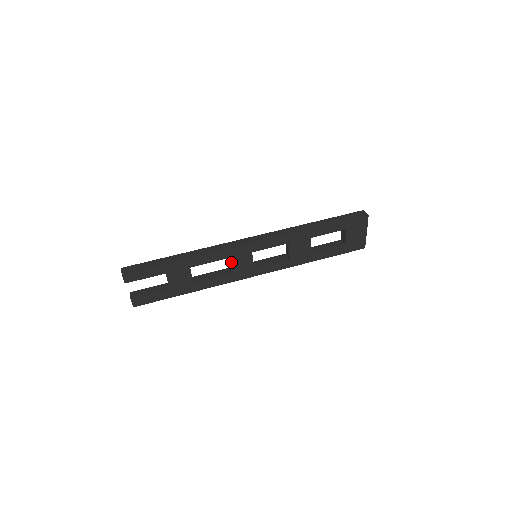
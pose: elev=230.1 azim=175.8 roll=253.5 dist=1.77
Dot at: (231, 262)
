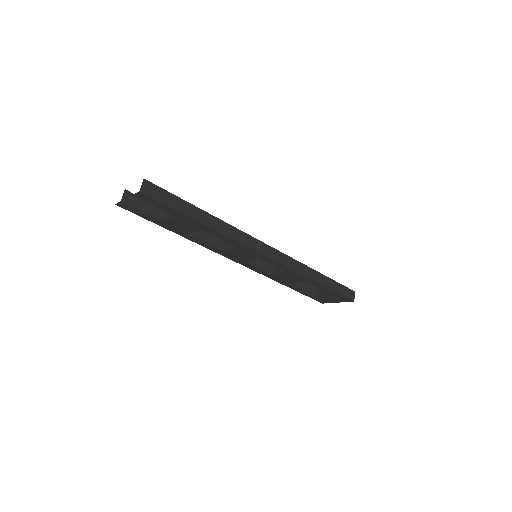
Dot at: (235, 249)
